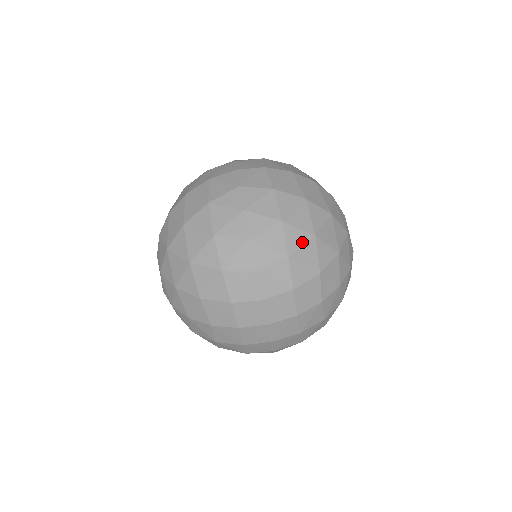
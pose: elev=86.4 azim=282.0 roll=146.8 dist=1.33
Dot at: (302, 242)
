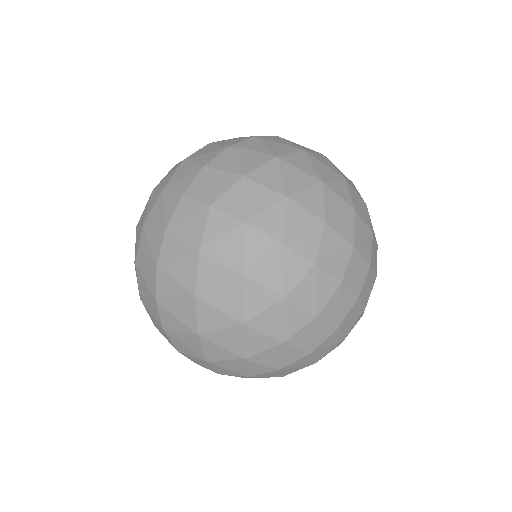
Dot at: (320, 198)
